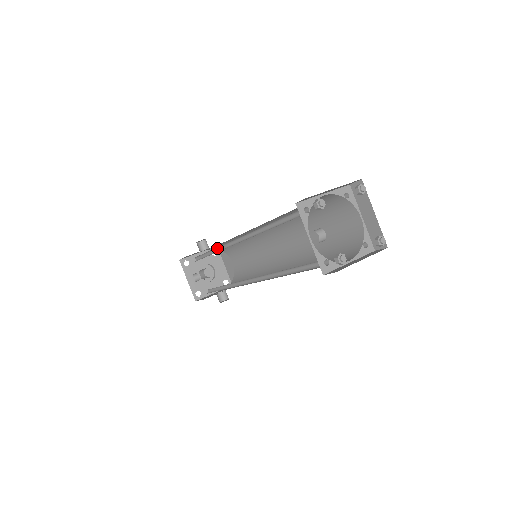
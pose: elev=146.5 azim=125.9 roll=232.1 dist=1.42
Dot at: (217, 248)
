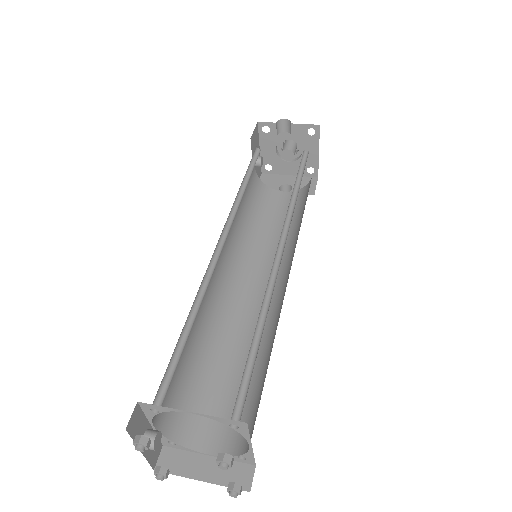
Dot at: (241, 195)
